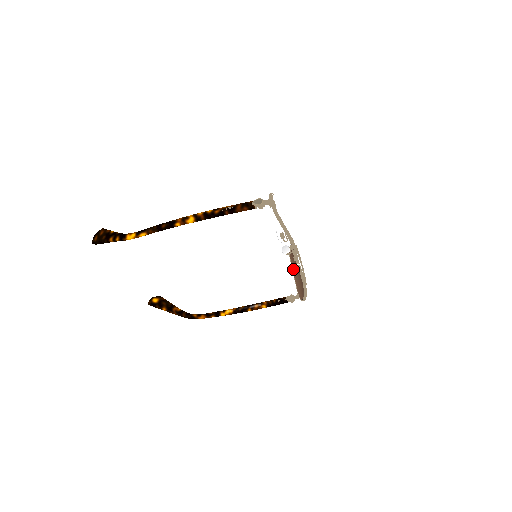
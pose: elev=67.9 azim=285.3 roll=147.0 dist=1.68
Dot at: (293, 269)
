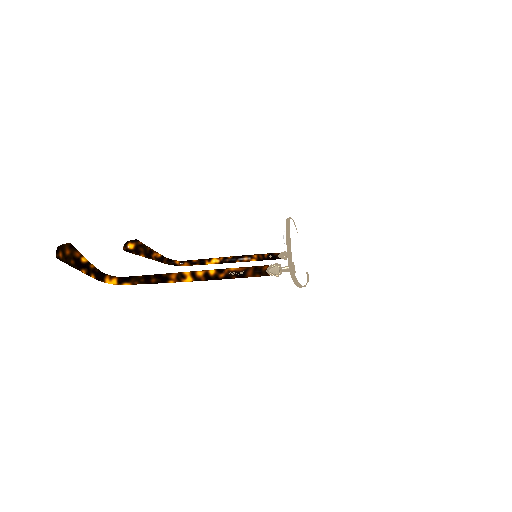
Dot at: occluded
